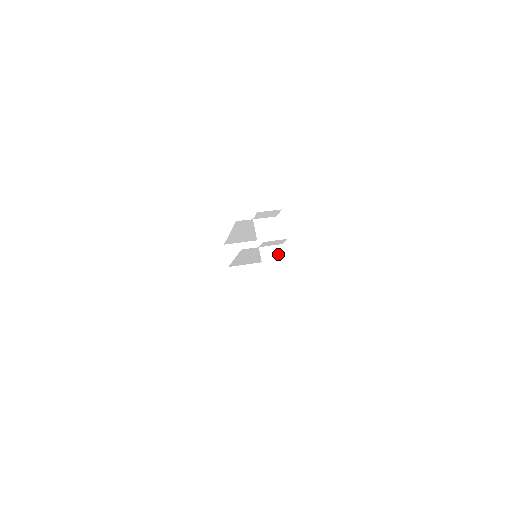
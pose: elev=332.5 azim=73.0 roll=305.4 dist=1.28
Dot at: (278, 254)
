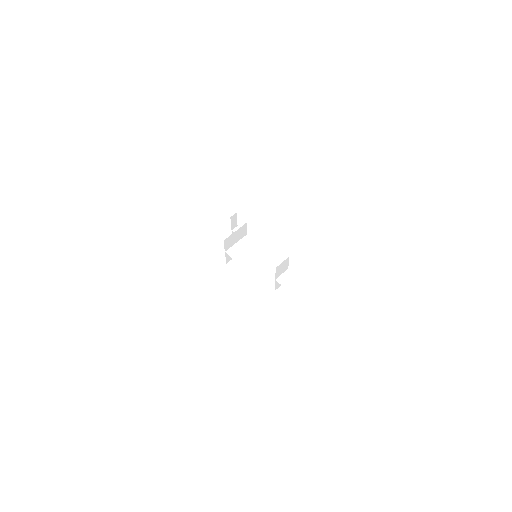
Dot at: occluded
